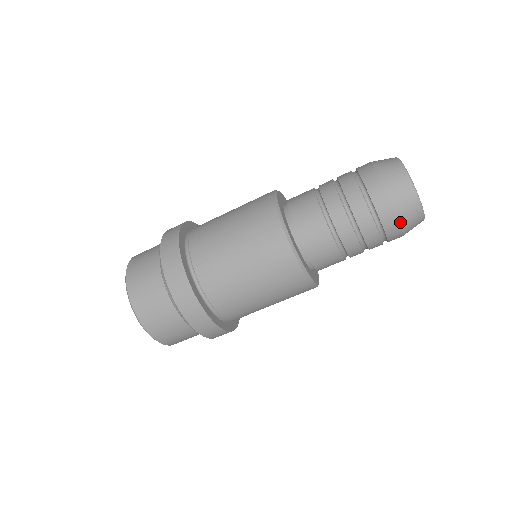
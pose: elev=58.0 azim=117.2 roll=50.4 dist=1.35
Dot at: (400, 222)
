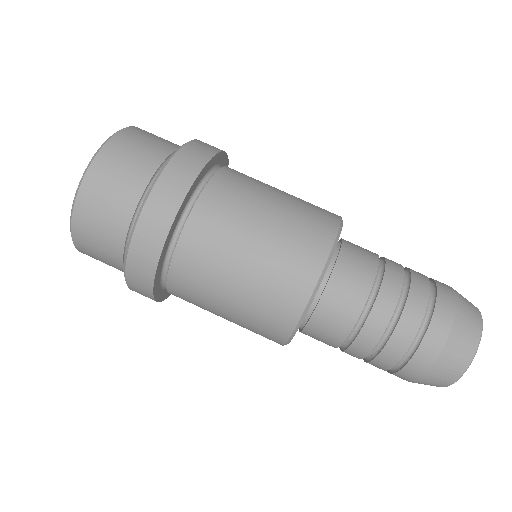
Dot at: (457, 298)
